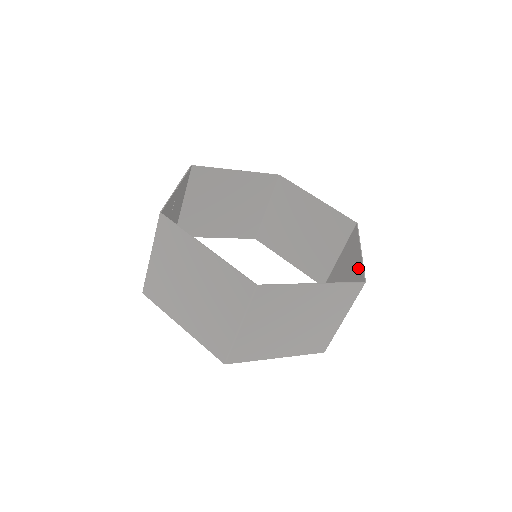
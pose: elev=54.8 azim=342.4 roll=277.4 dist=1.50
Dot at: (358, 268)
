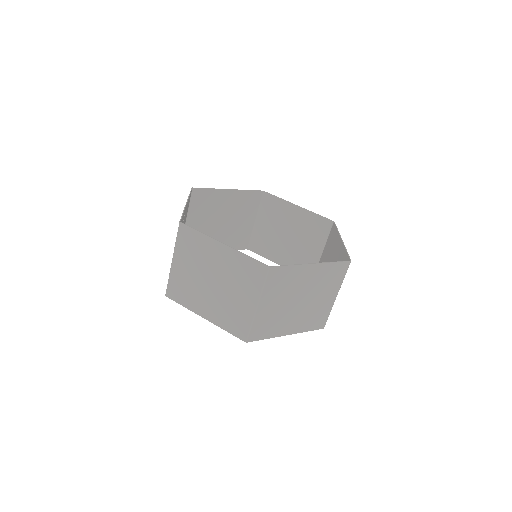
Dot at: (342, 253)
